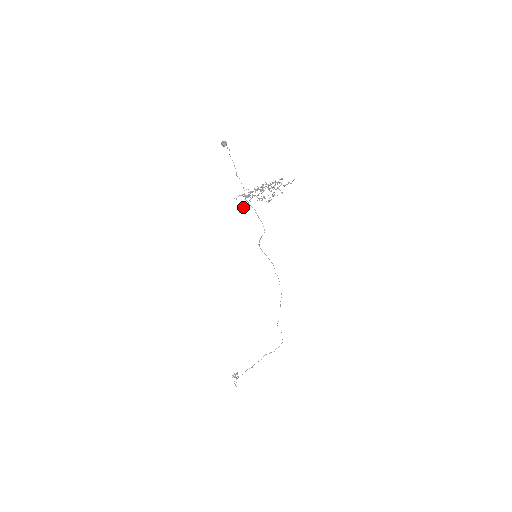
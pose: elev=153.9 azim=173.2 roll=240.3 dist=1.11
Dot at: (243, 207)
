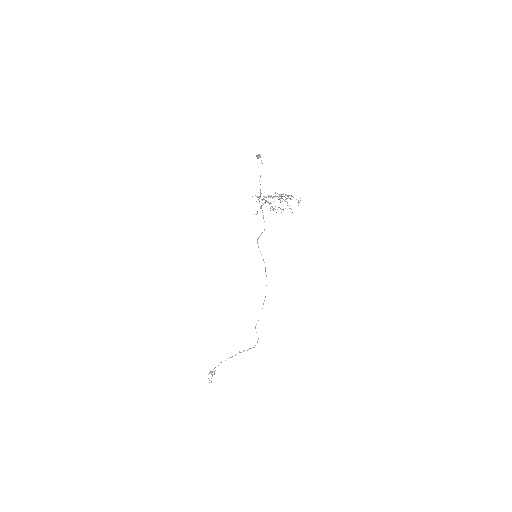
Dot at: occluded
